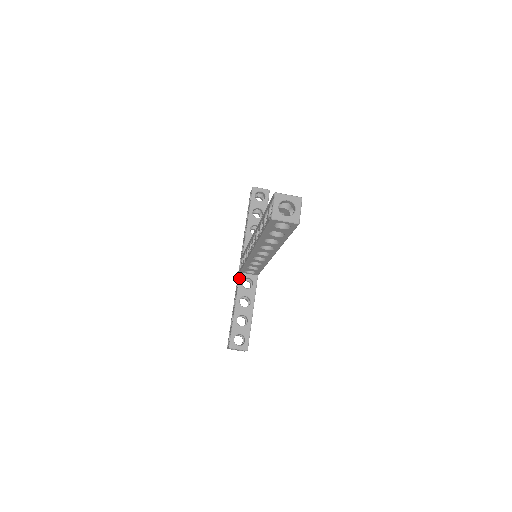
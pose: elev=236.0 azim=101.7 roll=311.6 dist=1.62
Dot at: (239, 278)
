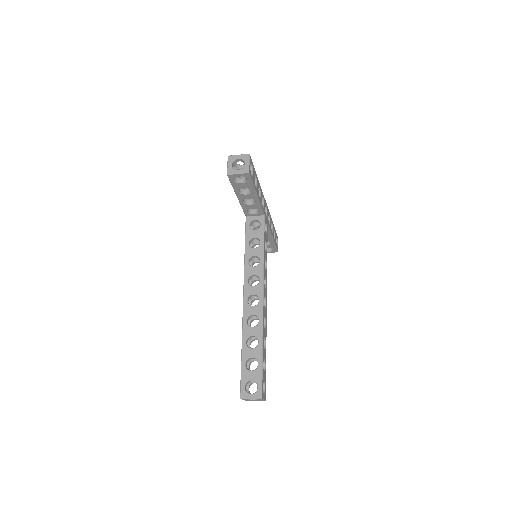
Dot at: occluded
